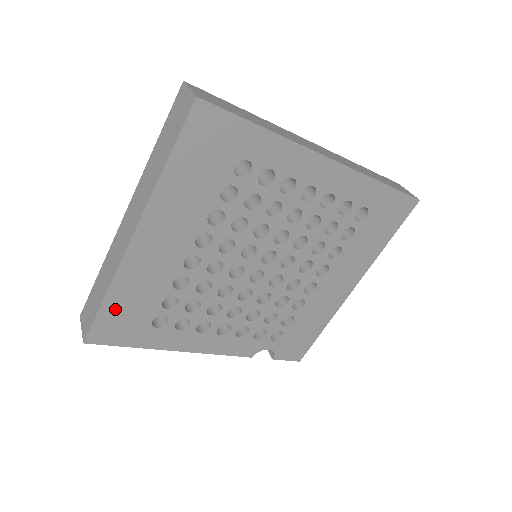
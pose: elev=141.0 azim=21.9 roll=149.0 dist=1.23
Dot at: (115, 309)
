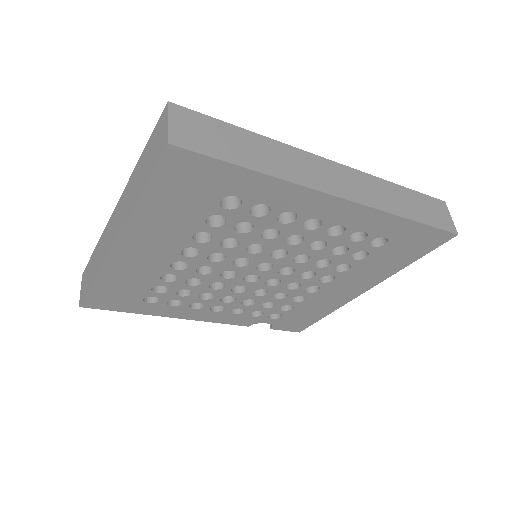
Dot at: (105, 289)
